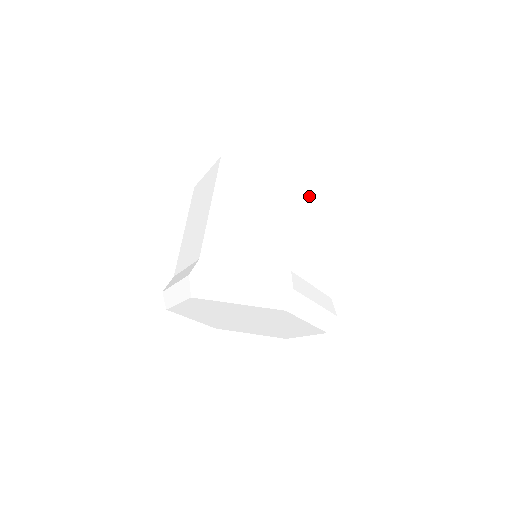
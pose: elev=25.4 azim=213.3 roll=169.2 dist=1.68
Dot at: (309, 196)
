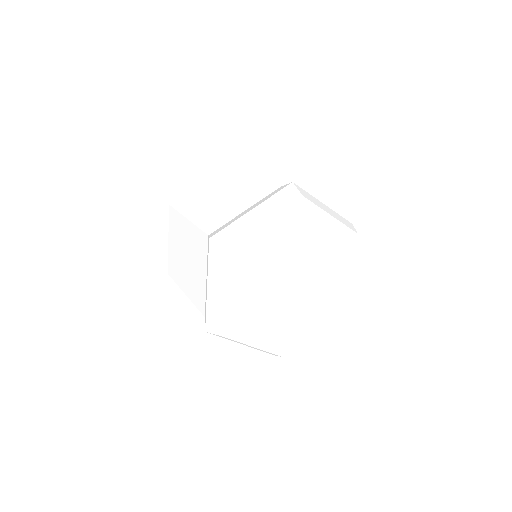
Dot at: occluded
